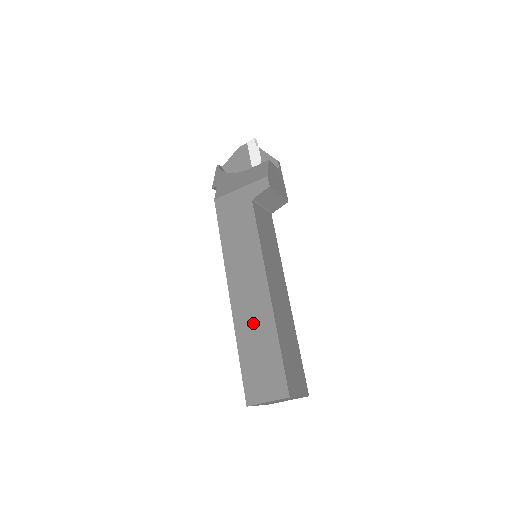
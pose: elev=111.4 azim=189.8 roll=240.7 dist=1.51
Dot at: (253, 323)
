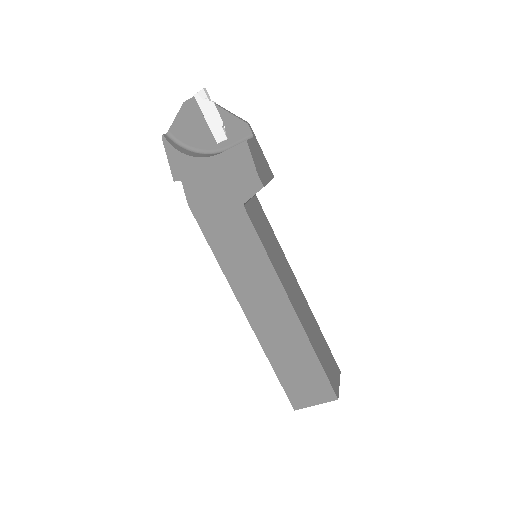
Dot at: (282, 340)
